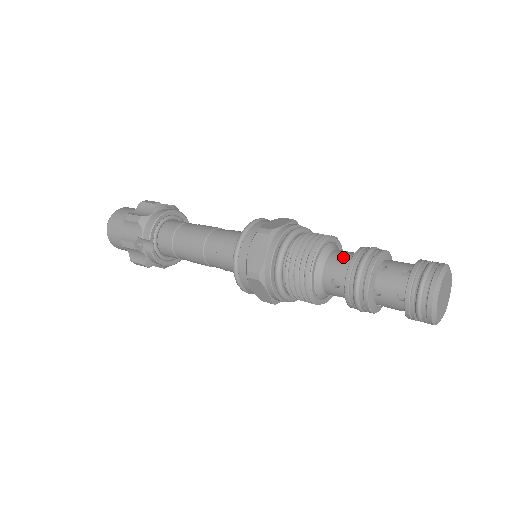
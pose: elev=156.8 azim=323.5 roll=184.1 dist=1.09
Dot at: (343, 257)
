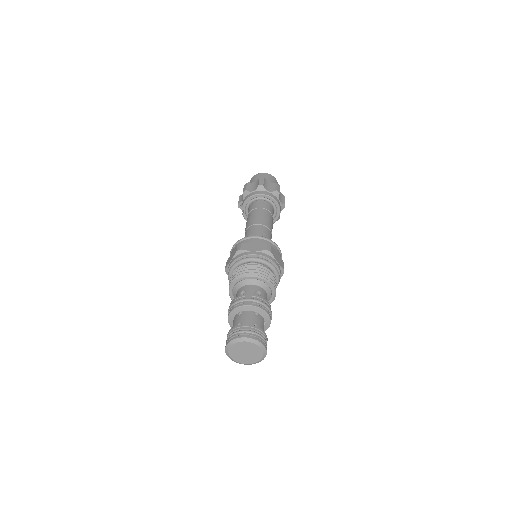
Dot at: (246, 292)
